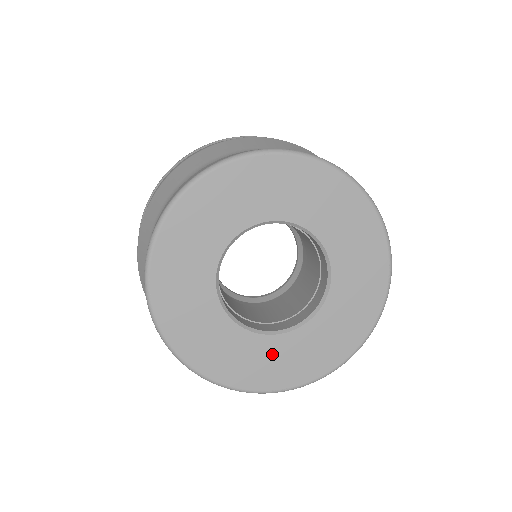
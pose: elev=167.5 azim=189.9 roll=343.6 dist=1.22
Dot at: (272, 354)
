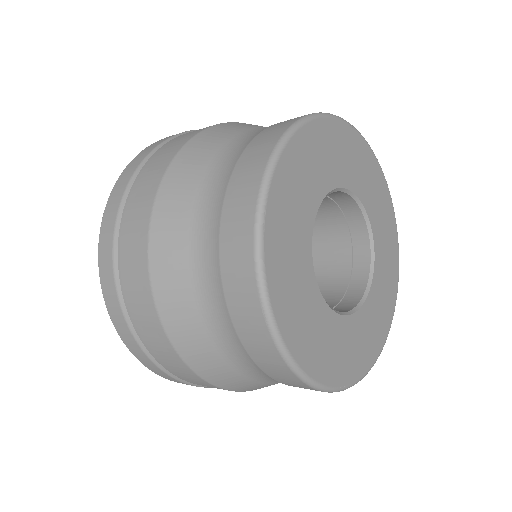
Dot at: (340, 339)
